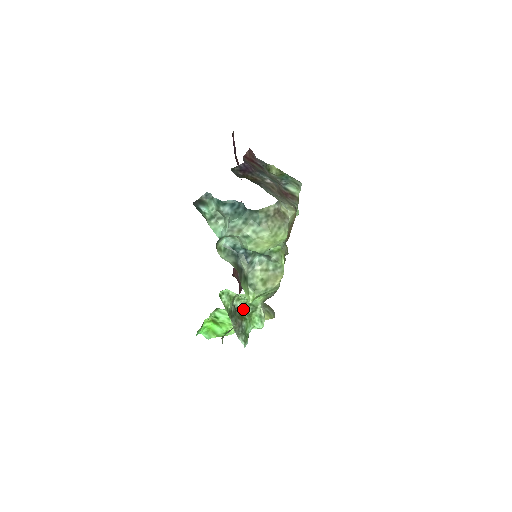
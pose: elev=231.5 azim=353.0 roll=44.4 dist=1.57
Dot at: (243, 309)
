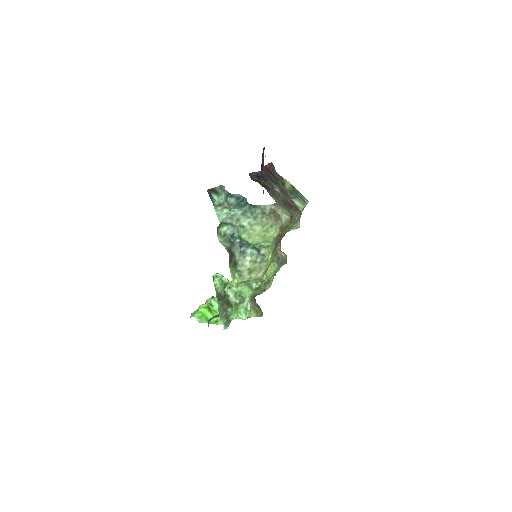
Dot at: (232, 298)
